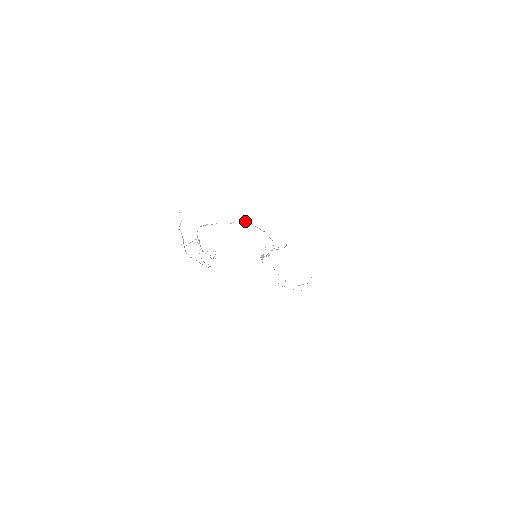
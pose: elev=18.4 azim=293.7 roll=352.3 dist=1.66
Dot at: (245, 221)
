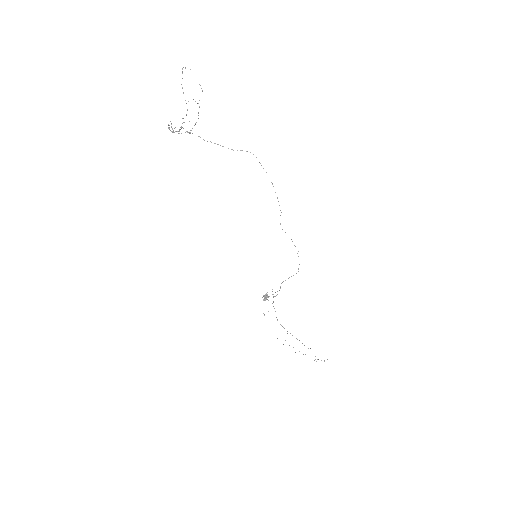
Dot at: occluded
